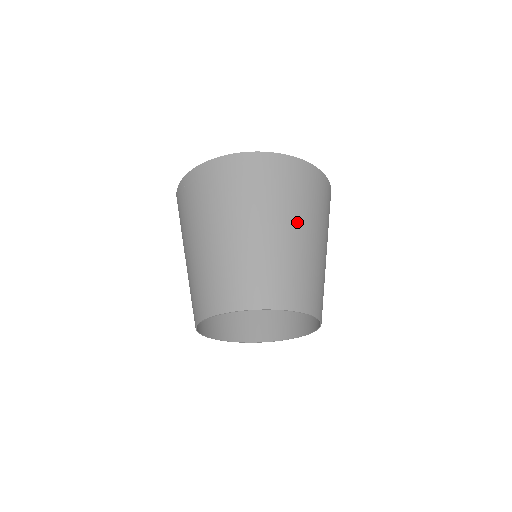
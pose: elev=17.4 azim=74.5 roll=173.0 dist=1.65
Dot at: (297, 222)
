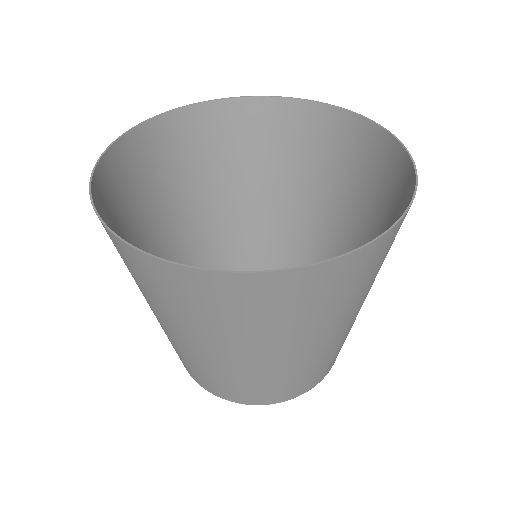
Dot at: (250, 348)
